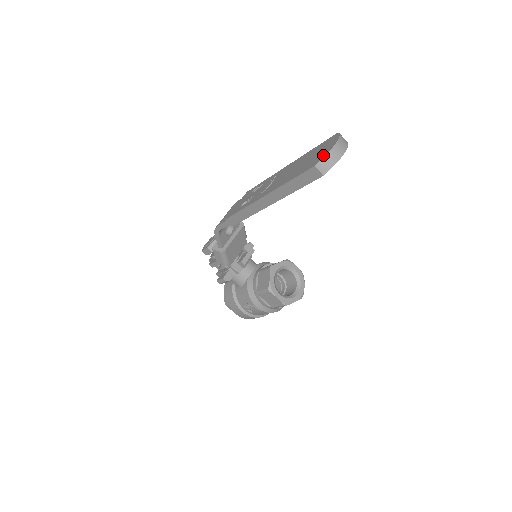
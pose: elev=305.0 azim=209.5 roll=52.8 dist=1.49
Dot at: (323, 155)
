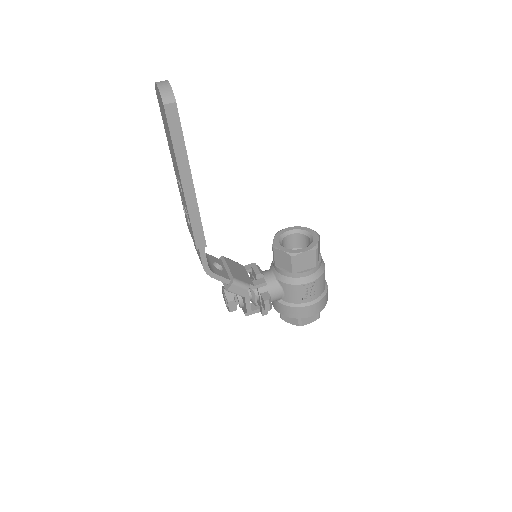
Dot at: (160, 97)
